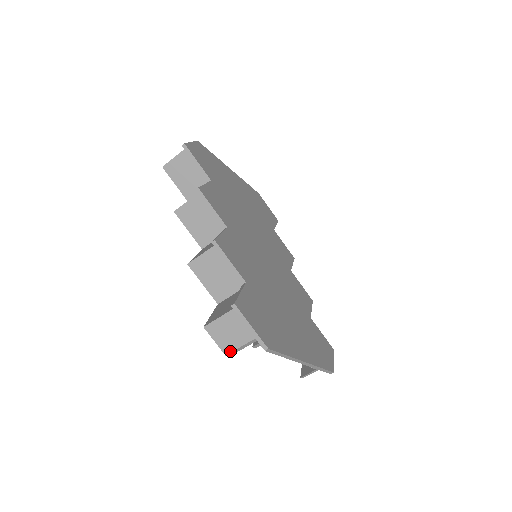
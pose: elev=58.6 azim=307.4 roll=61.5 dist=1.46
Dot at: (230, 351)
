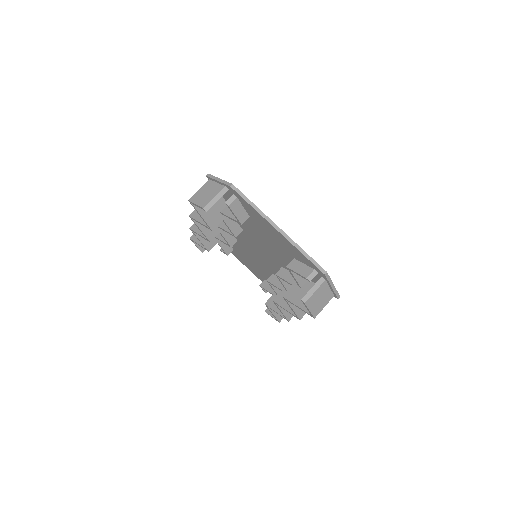
Dot at: (206, 204)
